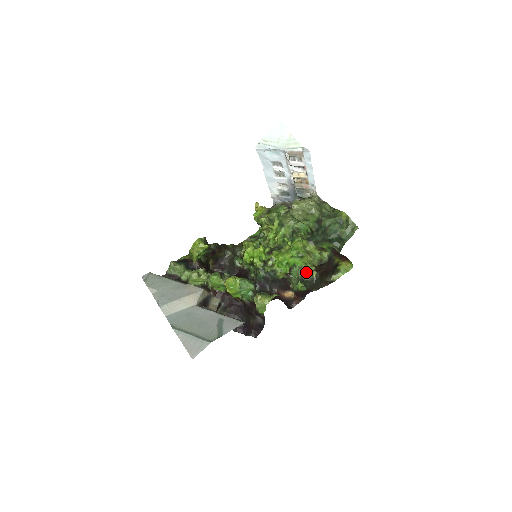
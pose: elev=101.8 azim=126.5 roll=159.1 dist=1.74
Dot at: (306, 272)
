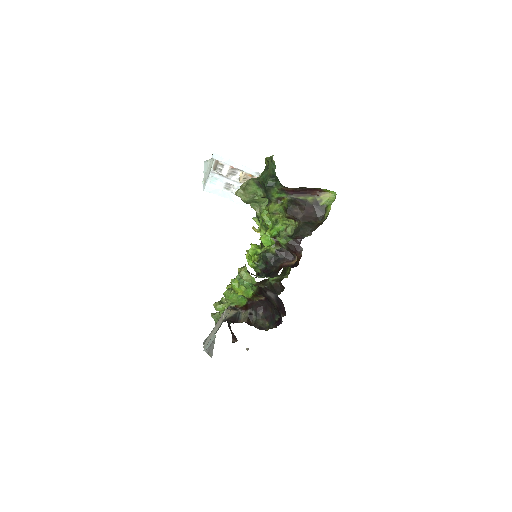
Dot at: (290, 230)
